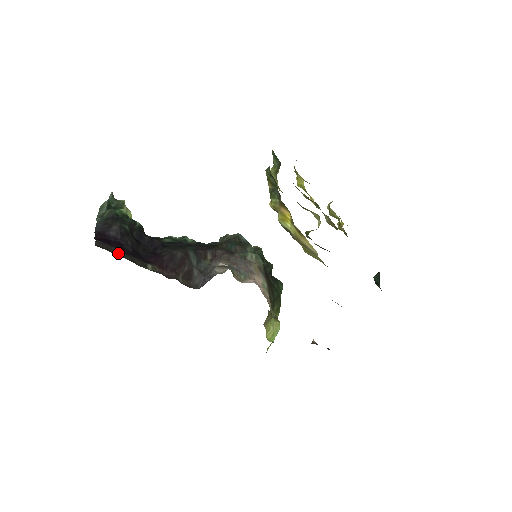
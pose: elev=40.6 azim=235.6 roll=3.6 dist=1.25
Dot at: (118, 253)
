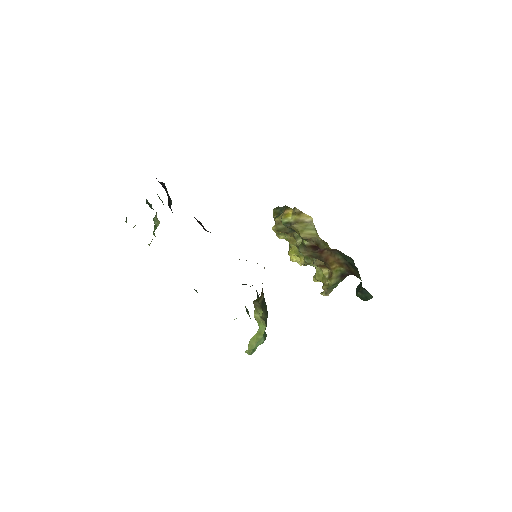
Dot at: occluded
